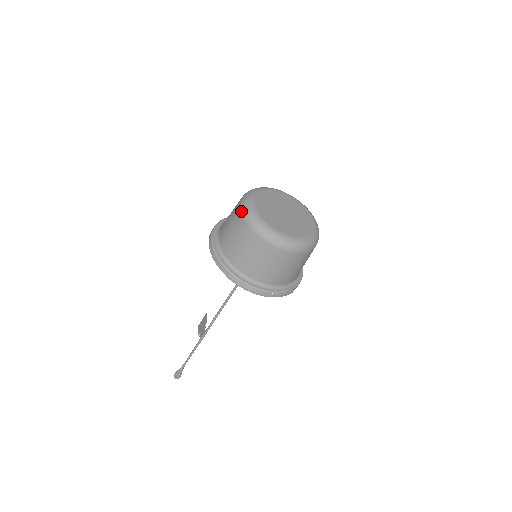
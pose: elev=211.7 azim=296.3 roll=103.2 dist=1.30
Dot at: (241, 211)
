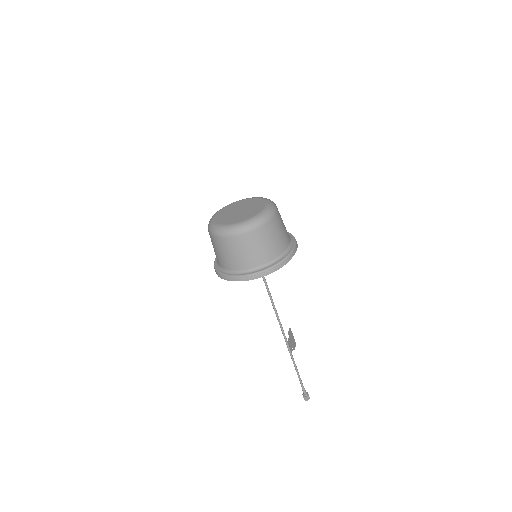
Dot at: occluded
